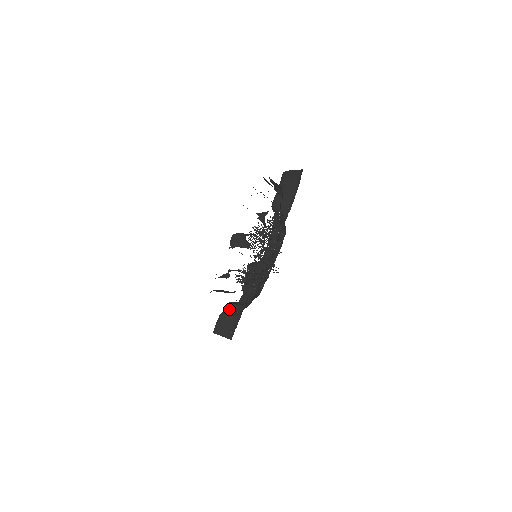
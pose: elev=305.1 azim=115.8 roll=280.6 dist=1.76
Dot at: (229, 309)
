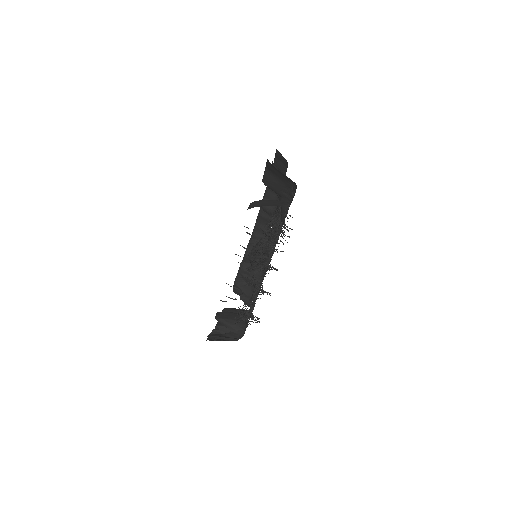
Dot at: occluded
